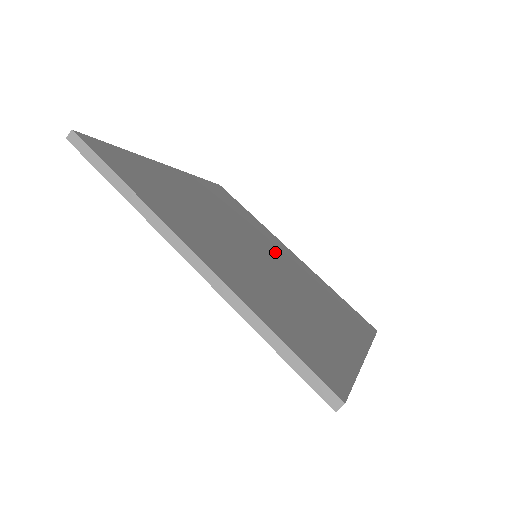
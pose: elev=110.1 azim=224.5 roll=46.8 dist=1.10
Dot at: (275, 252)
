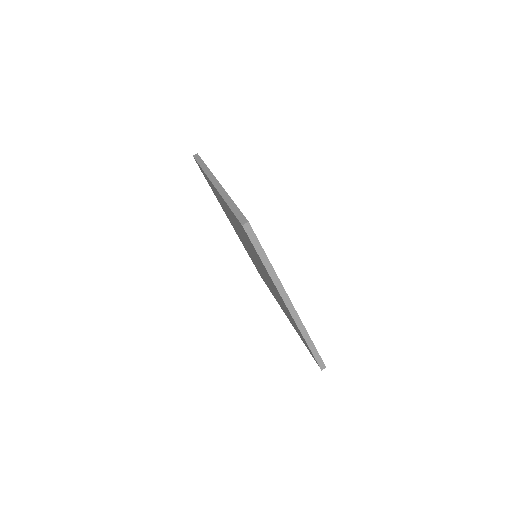
Dot at: occluded
